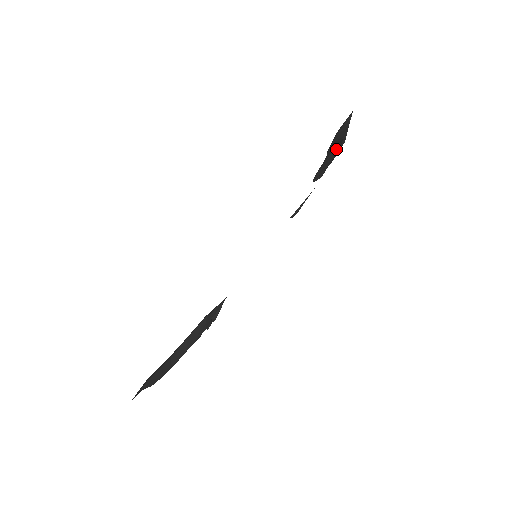
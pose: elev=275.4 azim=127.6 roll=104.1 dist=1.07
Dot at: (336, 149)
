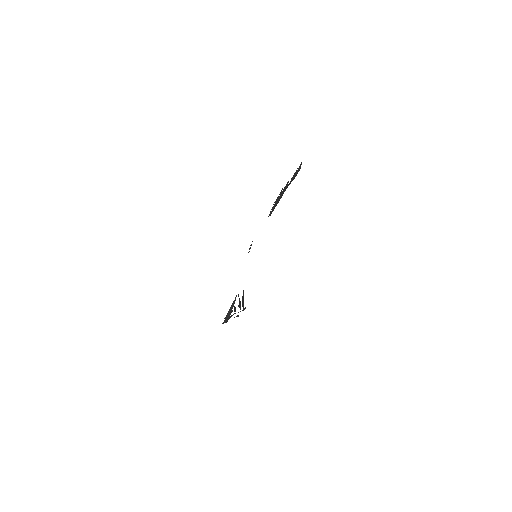
Dot at: (285, 190)
